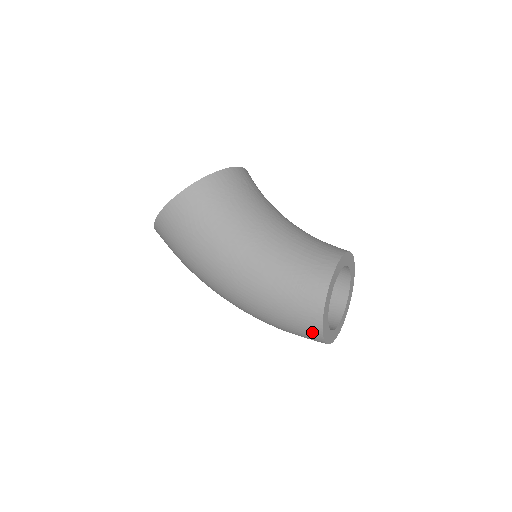
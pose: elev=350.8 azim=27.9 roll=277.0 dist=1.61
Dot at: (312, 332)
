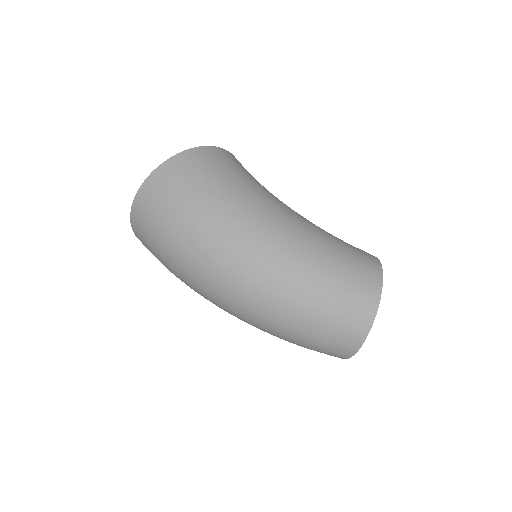
Dot at: (367, 296)
